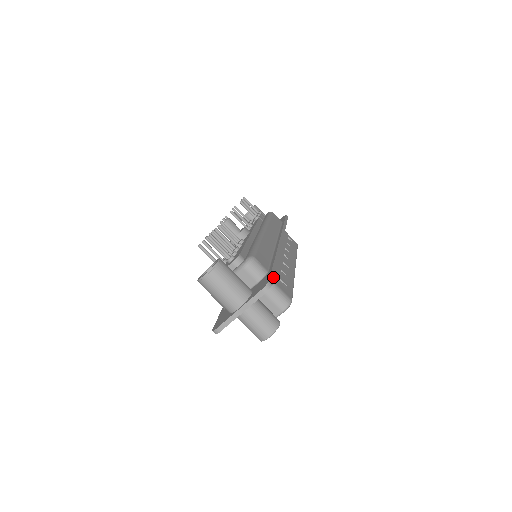
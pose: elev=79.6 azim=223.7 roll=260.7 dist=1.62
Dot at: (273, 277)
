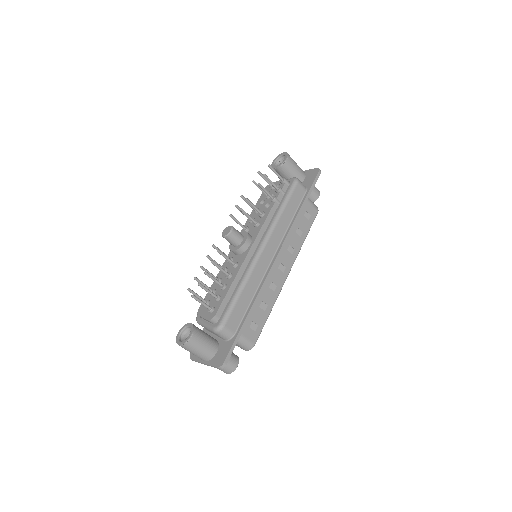
Dot at: (232, 350)
